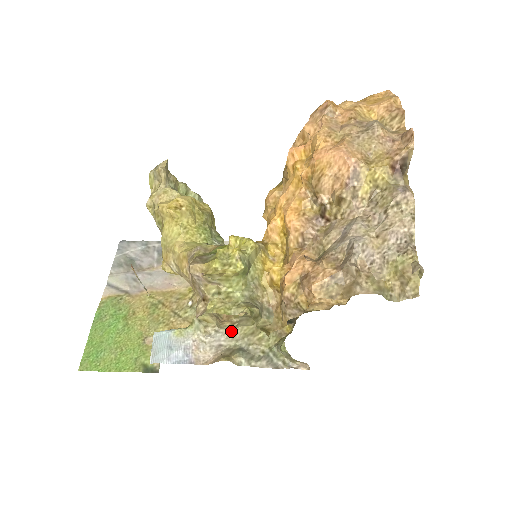
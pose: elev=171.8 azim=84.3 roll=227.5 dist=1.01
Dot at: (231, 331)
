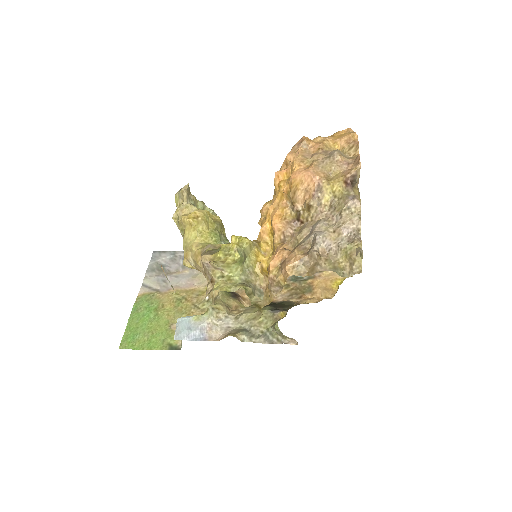
Dot at: (238, 317)
